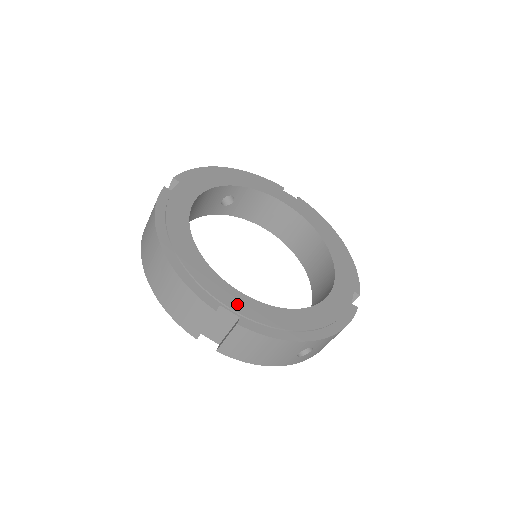
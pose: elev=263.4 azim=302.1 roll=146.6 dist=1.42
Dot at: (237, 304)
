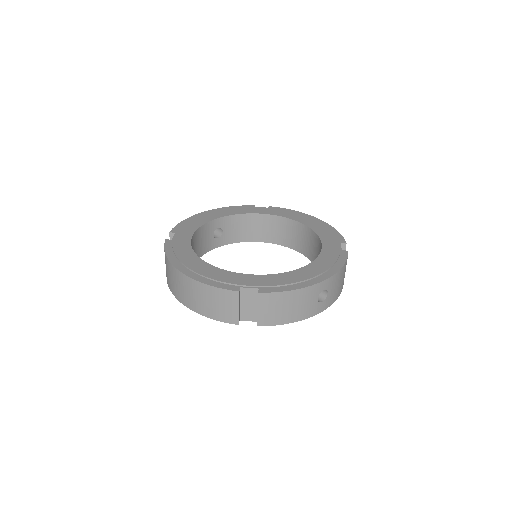
Dot at: (252, 282)
